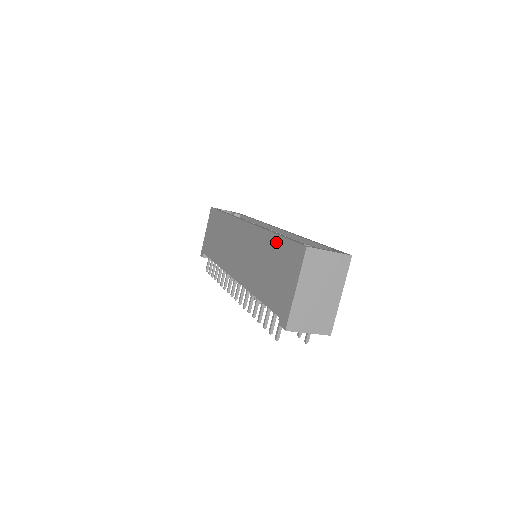
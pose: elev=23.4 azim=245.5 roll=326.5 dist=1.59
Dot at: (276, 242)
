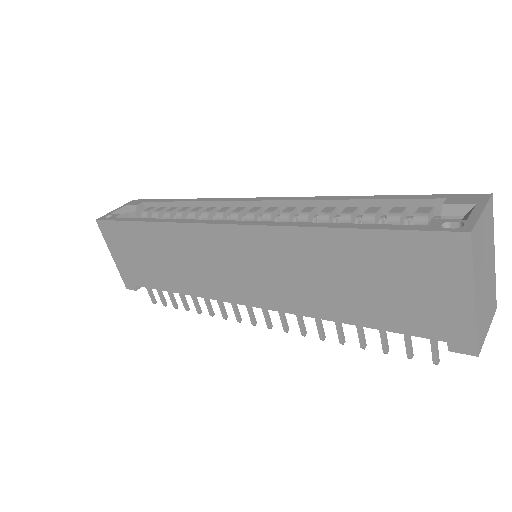
Dot at: (354, 241)
